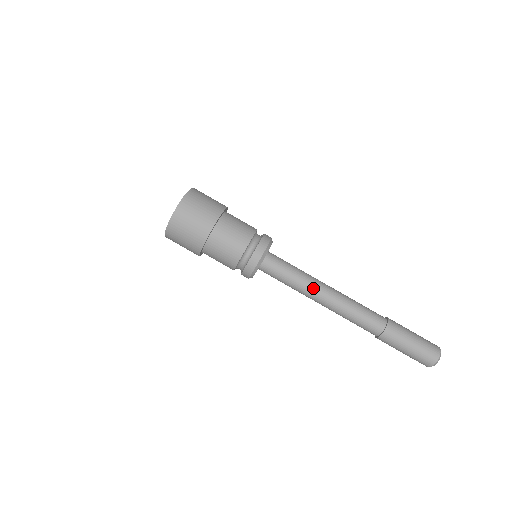
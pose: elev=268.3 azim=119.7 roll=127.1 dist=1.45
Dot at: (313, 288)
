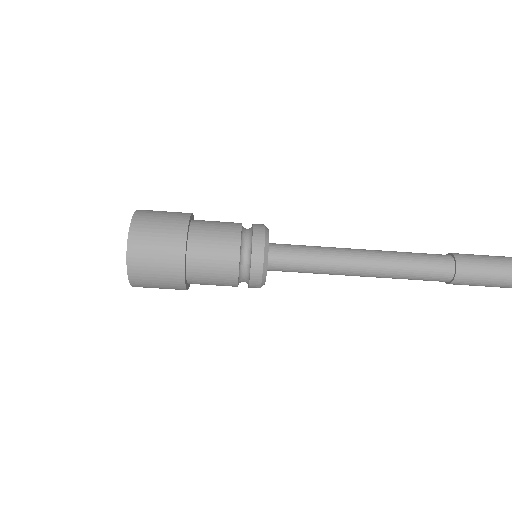
Dot at: occluded
